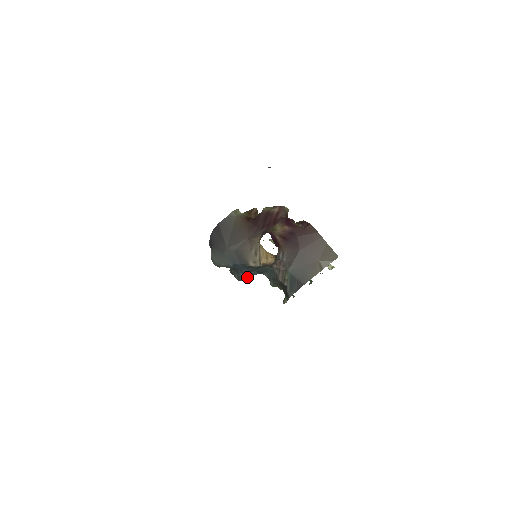
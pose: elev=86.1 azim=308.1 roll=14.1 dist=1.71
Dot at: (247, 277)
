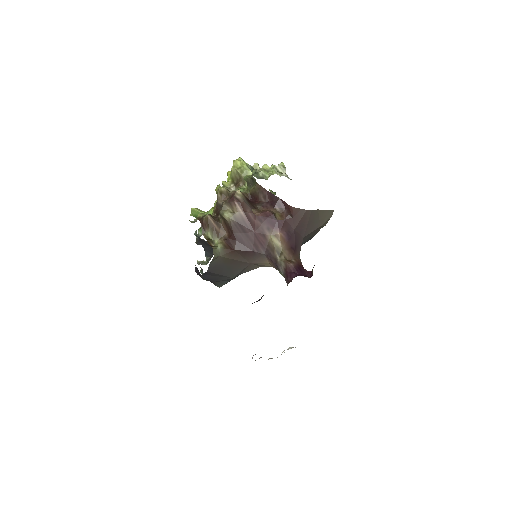
Dot at: occluded
